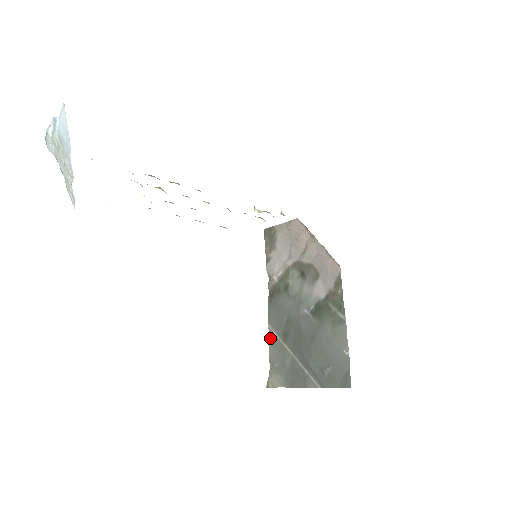
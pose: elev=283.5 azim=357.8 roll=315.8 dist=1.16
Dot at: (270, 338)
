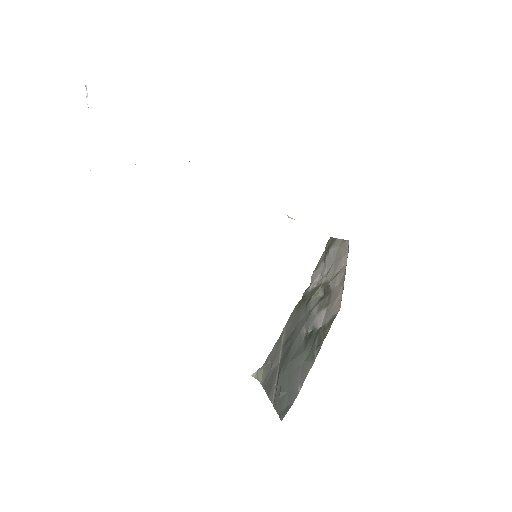
Dot at: (279, 337)
